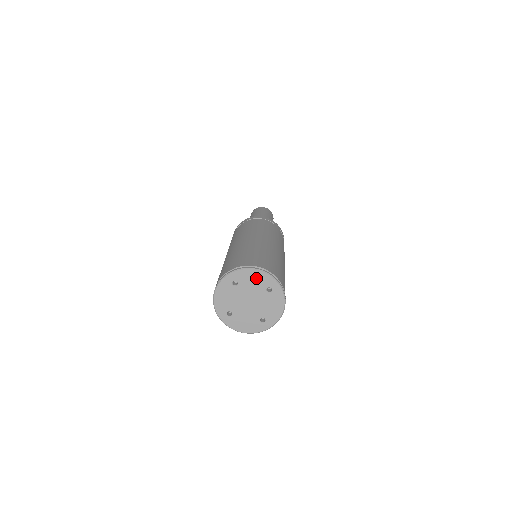
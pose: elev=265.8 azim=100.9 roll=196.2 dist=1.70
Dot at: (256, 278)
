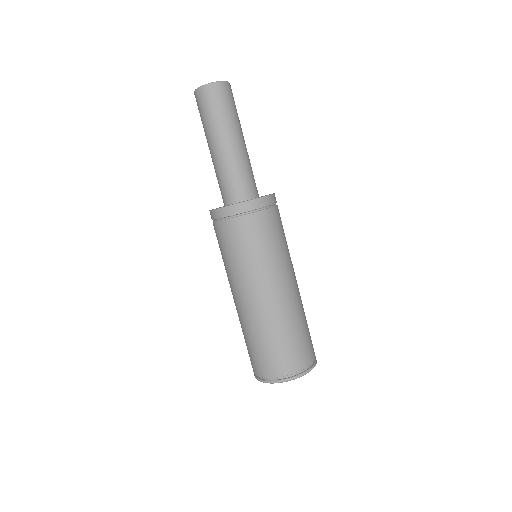
Dot at: occluded
